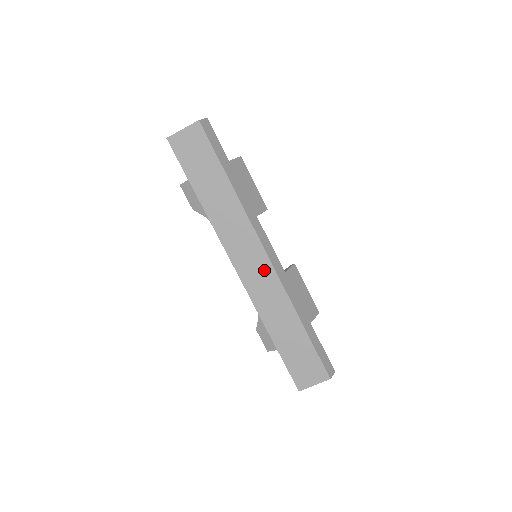
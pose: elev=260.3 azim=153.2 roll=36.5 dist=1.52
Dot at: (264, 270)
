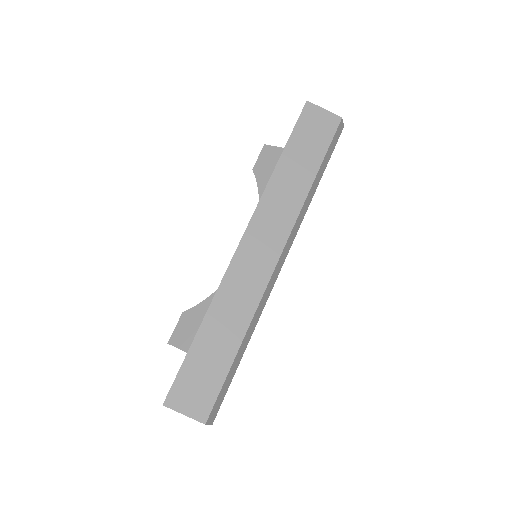
Dot at: (264, 264)
